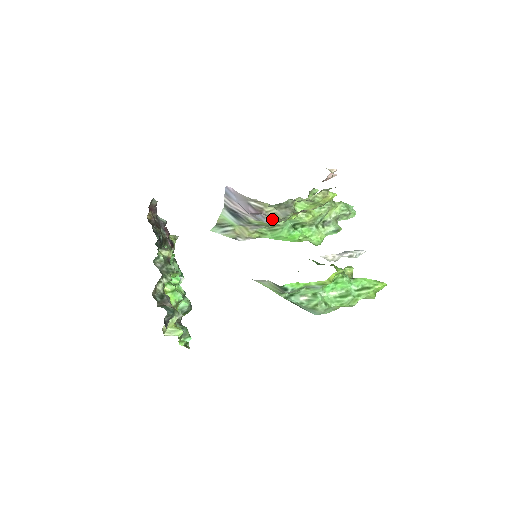
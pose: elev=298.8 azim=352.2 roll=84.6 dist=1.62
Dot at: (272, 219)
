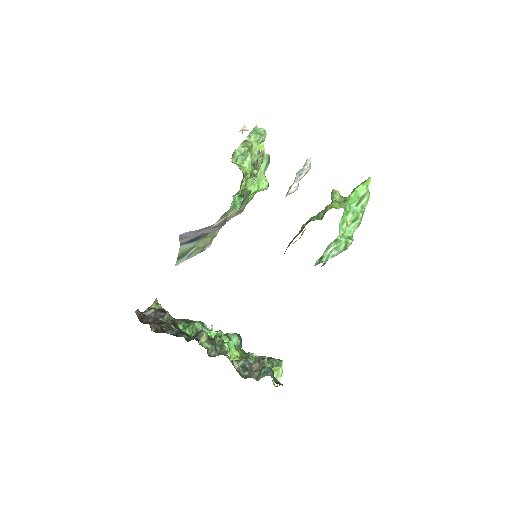
Dot at: occluded
